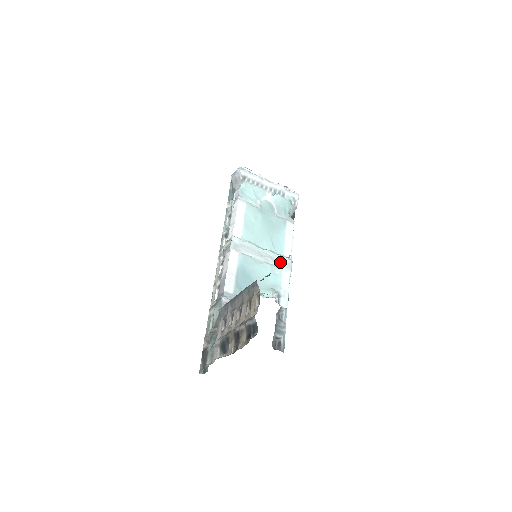
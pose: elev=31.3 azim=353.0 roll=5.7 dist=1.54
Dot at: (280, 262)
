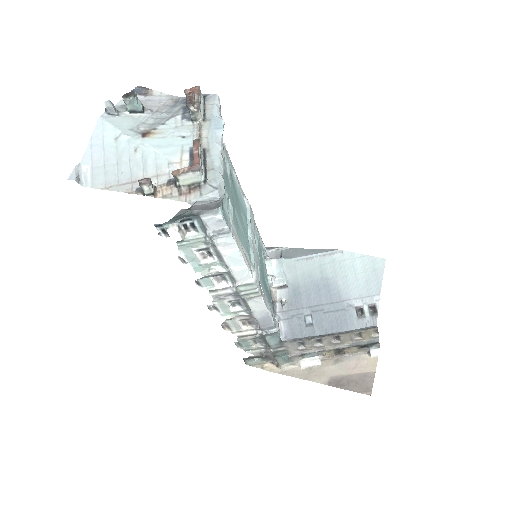
Dot at: (252, 222)
